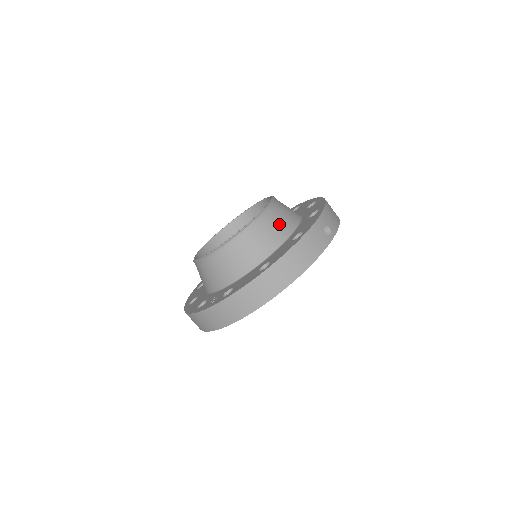
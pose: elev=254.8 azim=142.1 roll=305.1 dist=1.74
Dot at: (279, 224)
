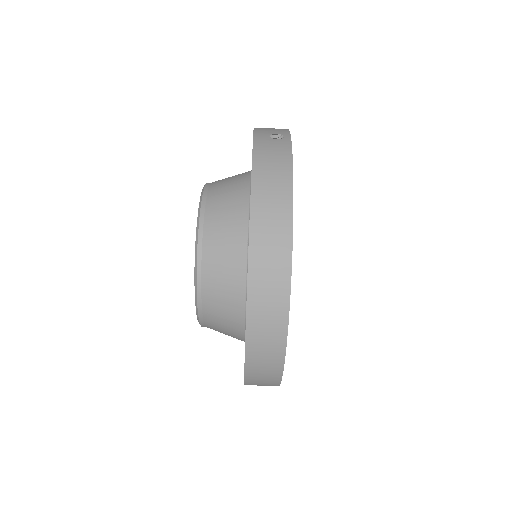
Dot at: (229, 189)
